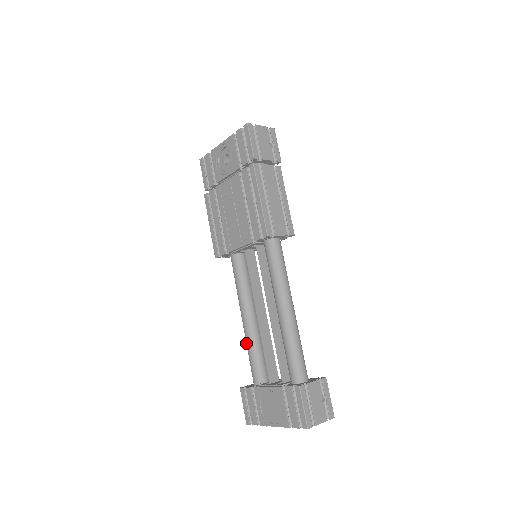
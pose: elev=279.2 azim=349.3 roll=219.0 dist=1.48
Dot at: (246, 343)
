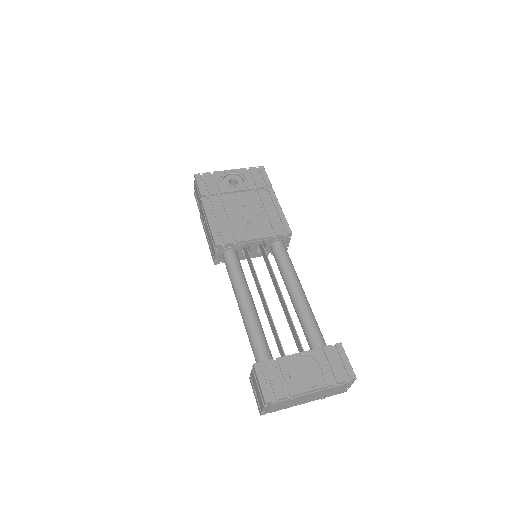
Dot at: (251, 324)
